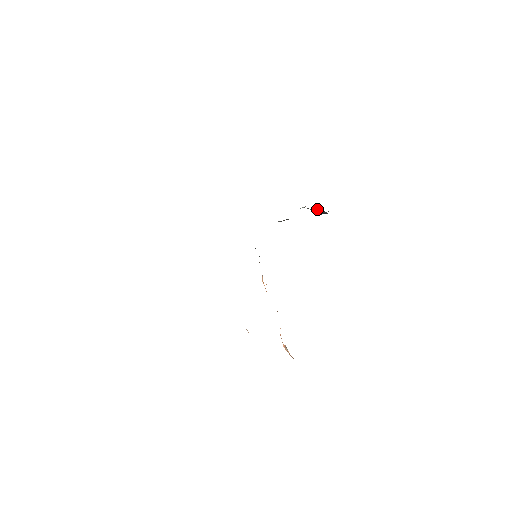
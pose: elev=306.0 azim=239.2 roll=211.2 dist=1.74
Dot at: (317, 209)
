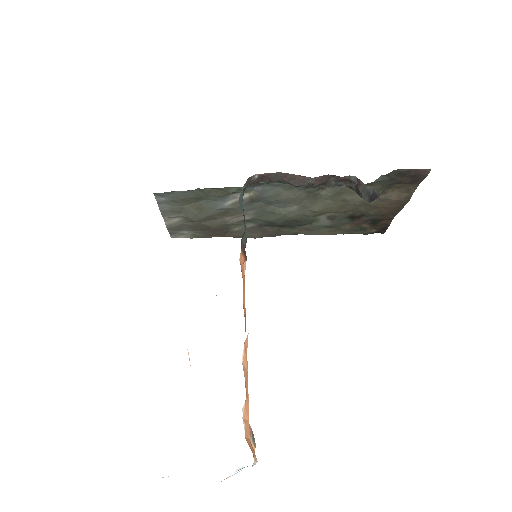
Dot at: (360, 181)
